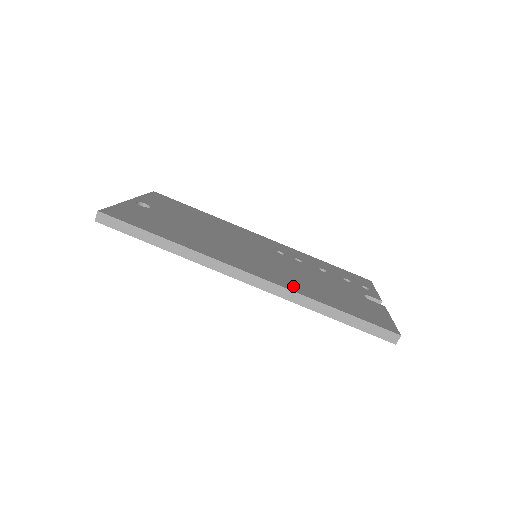
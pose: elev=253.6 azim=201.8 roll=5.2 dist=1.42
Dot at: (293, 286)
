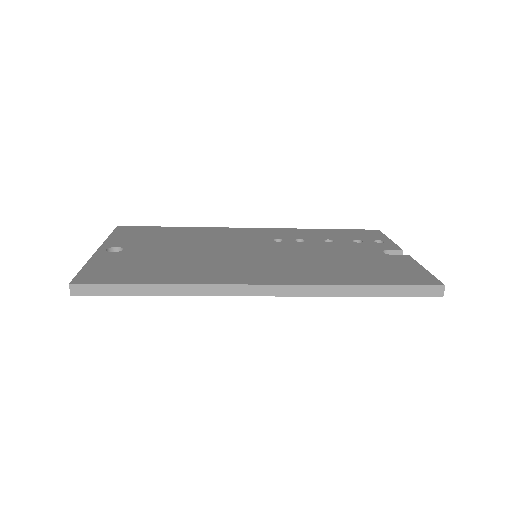
Dot at: (312, 278)
